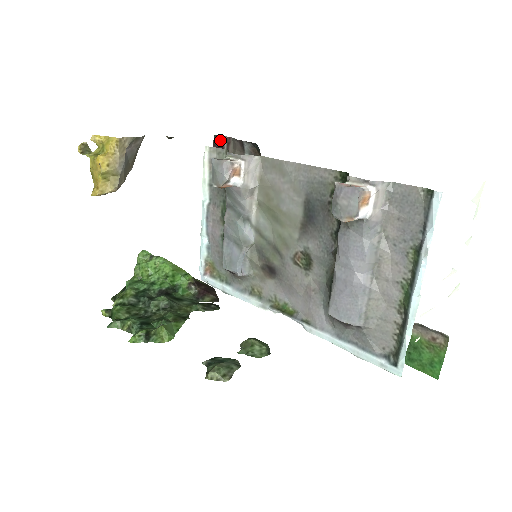
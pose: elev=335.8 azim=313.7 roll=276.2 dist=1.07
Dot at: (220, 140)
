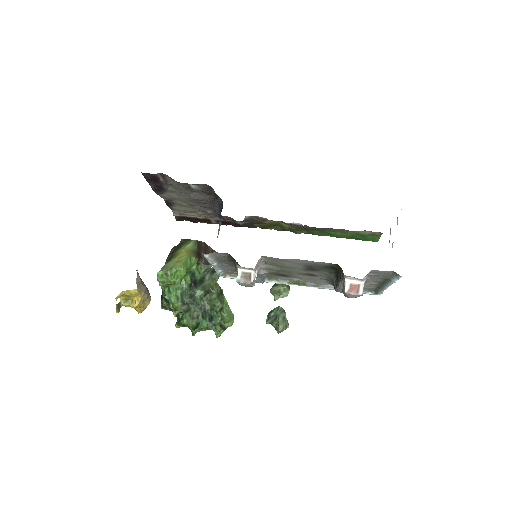
Dot at: (152, 176)
